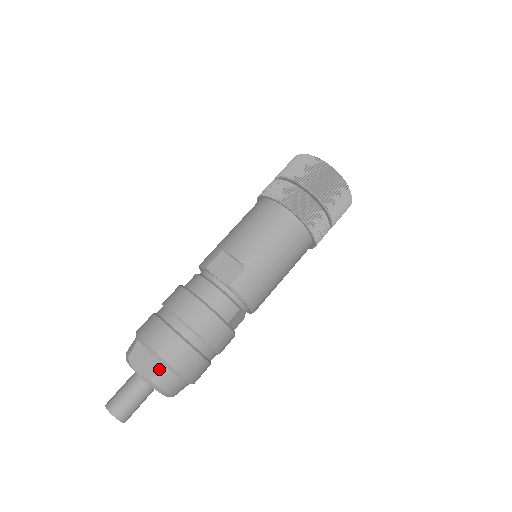
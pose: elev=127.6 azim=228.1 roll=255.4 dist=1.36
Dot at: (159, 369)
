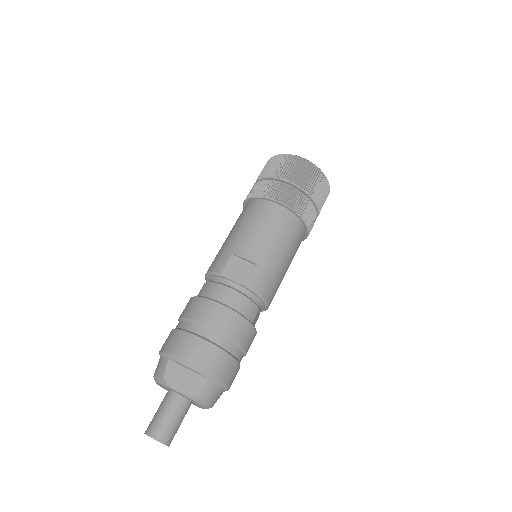
Dot at: (201, 382)
